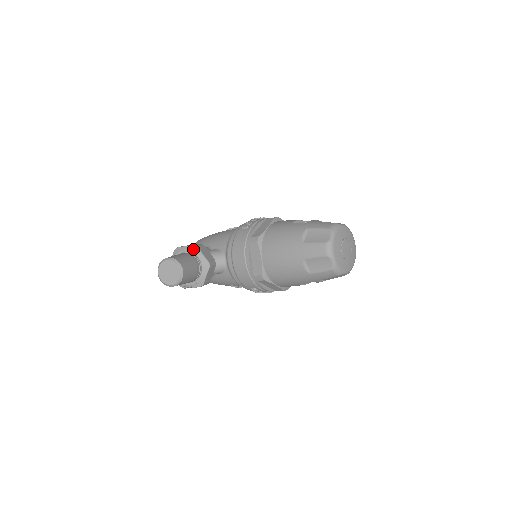
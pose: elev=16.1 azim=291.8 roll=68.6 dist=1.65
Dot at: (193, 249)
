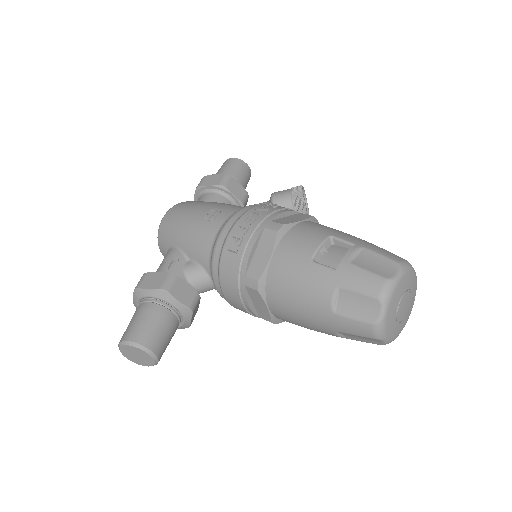
Dot at: (161, 295)
